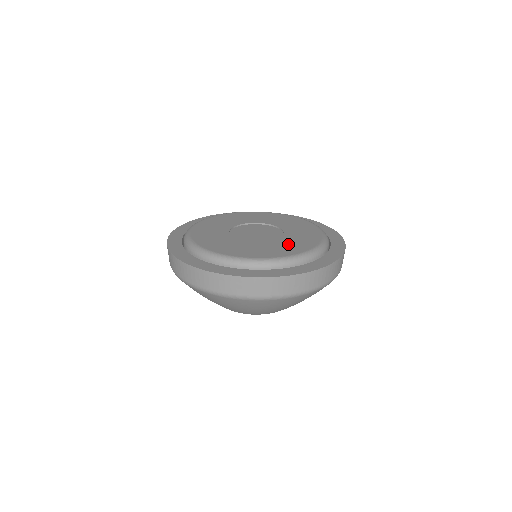
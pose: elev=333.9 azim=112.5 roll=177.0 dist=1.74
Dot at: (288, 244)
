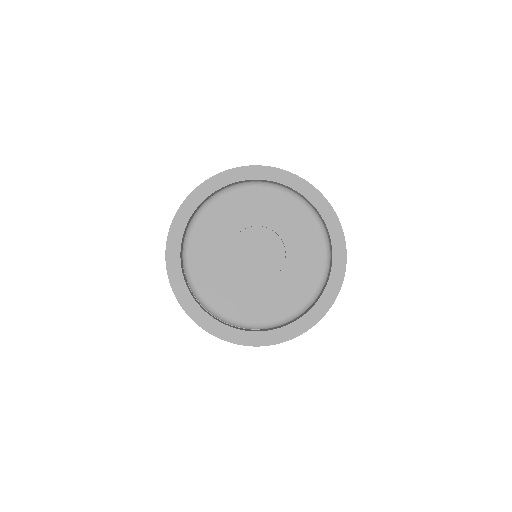
Dot at: (300, 271)
